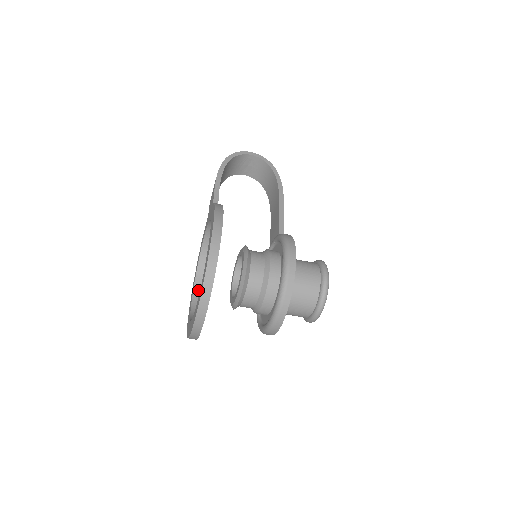
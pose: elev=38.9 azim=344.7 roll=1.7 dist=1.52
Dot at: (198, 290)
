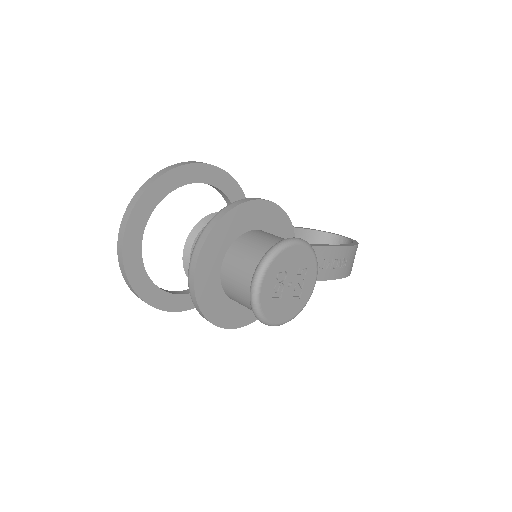
Dot at: occluded
